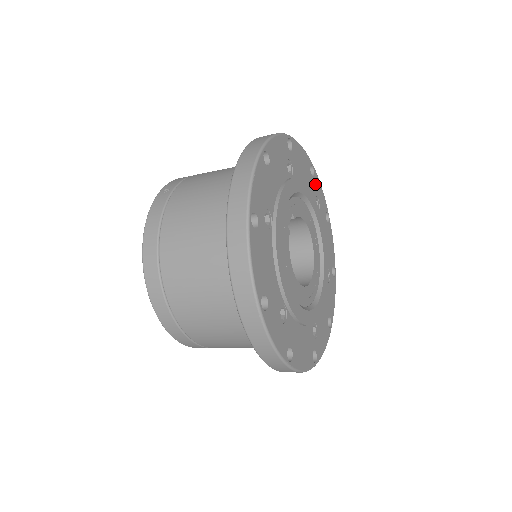
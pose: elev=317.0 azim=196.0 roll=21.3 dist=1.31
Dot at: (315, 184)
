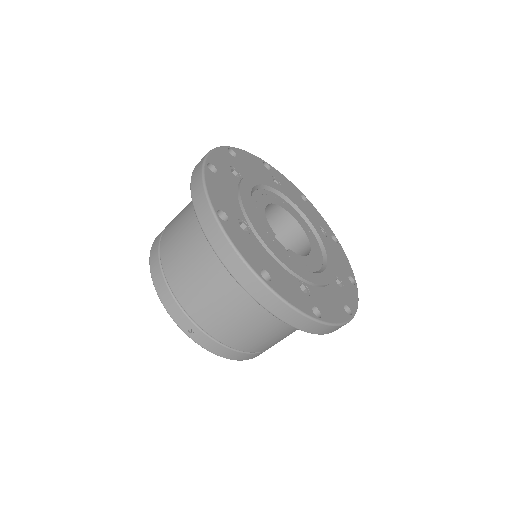
Dot at: (220, 167)
